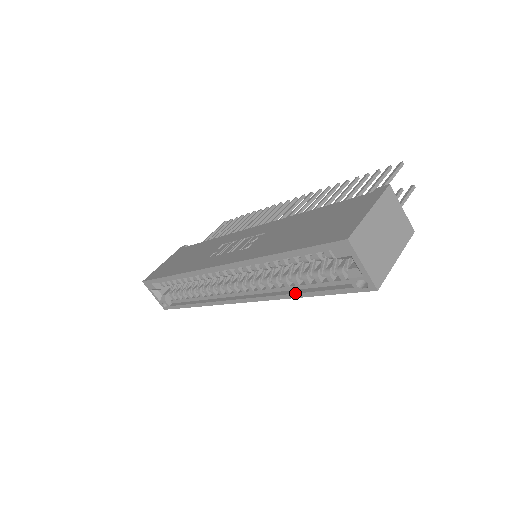
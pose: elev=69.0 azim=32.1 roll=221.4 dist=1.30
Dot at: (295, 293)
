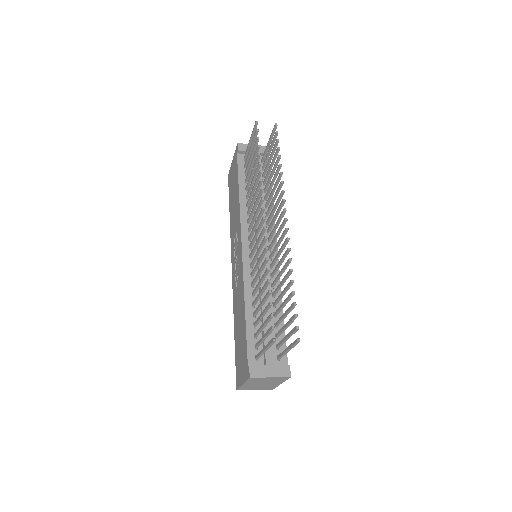
Dot at: occluded
